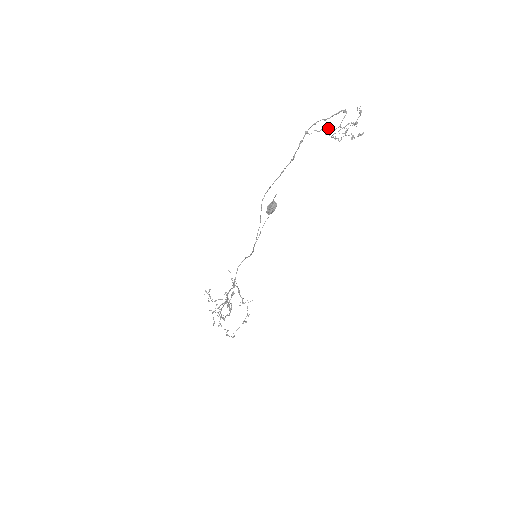
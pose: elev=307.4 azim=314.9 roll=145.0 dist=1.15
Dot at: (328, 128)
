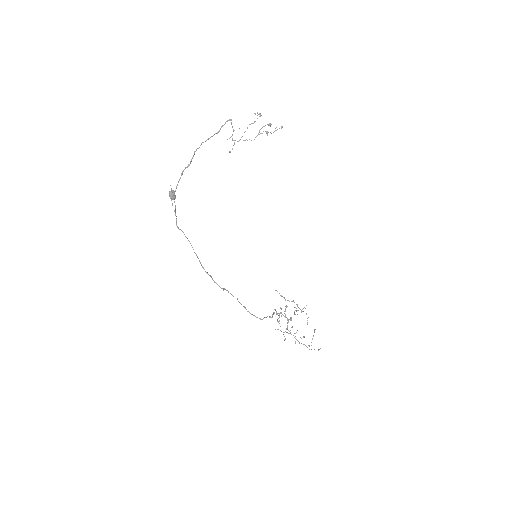
Dot at: occluded
